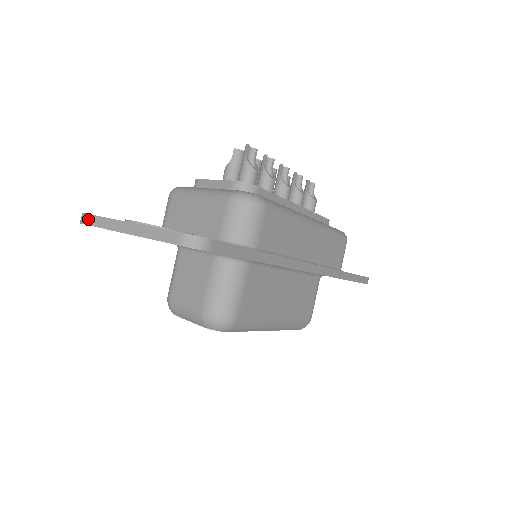
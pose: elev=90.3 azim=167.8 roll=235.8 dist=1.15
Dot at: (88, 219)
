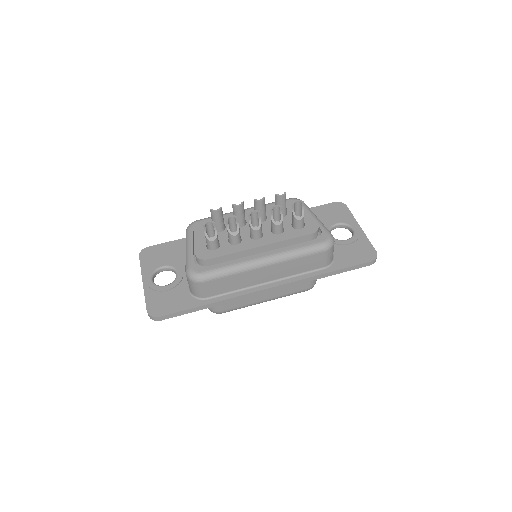
Dot at: (140, 261)
